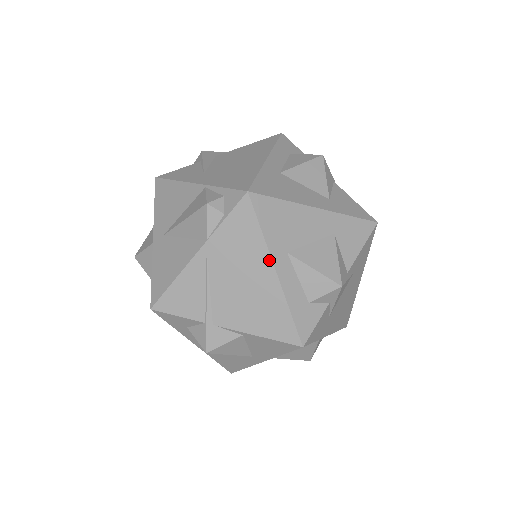
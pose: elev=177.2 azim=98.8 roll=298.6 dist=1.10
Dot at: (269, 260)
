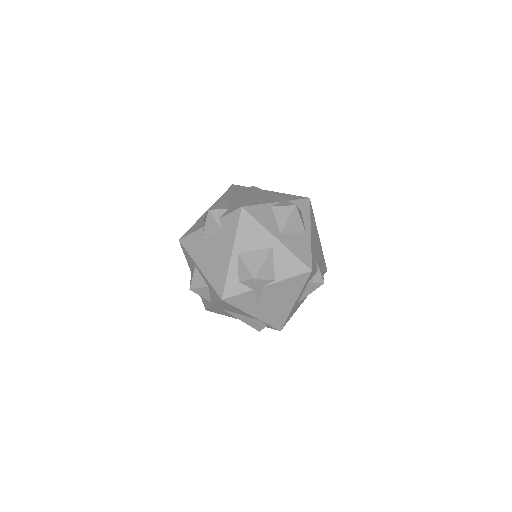
Dot at: occluded
